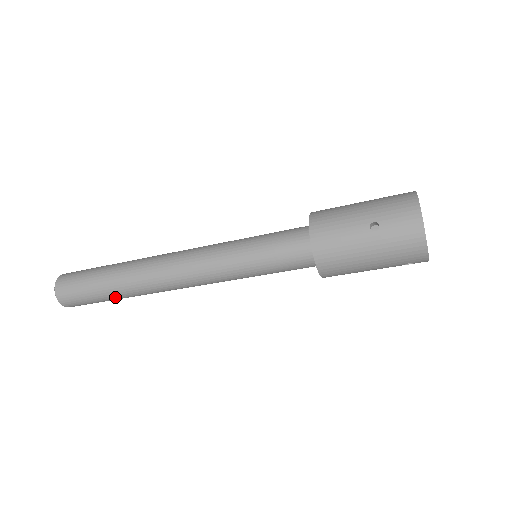
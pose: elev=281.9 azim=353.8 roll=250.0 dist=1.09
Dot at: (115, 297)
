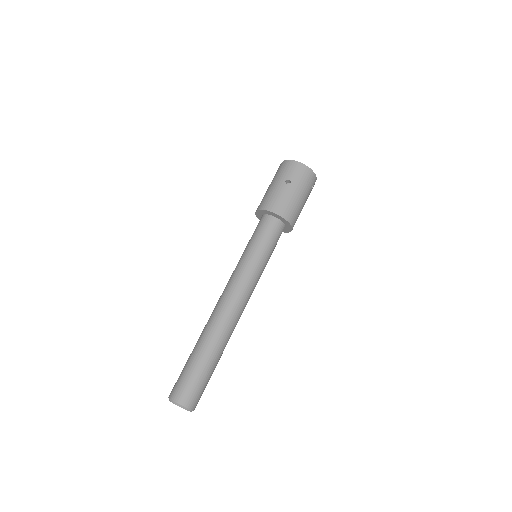
Dot at: (216, 361)
